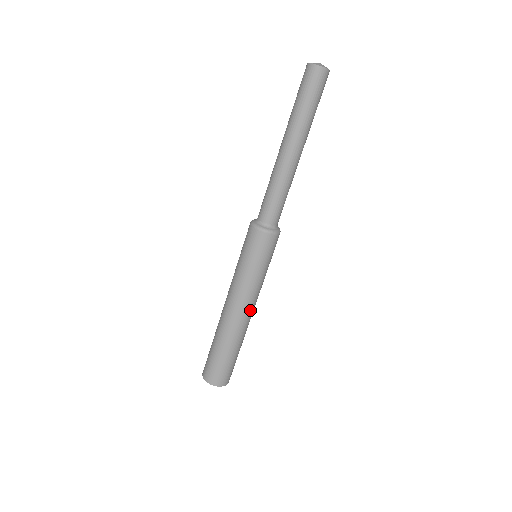
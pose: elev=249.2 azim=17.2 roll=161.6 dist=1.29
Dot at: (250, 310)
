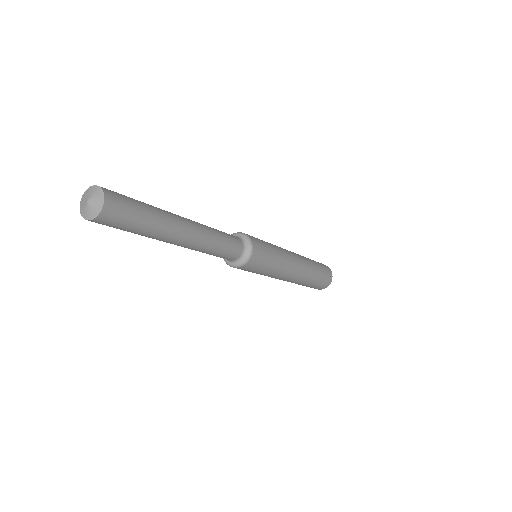
Dot at: (289, 277)
